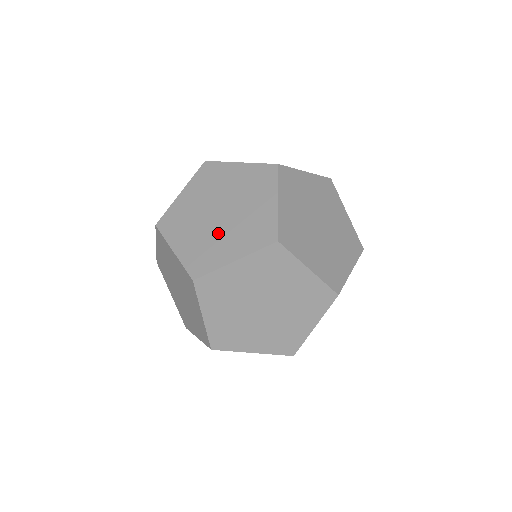
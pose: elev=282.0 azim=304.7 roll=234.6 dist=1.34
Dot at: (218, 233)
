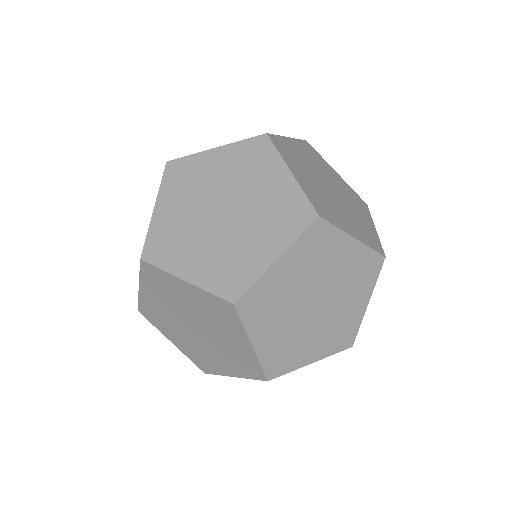
Dot at: (235, 236)
